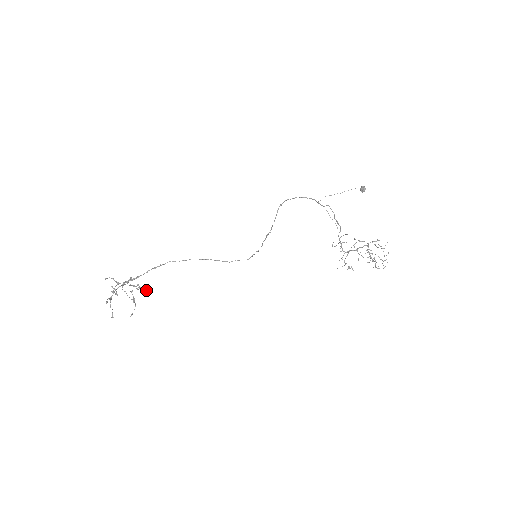
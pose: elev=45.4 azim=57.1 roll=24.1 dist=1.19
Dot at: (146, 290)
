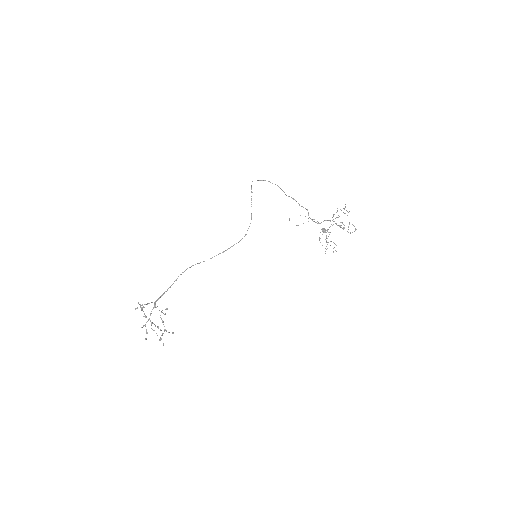
Dot at: (173, 332)
